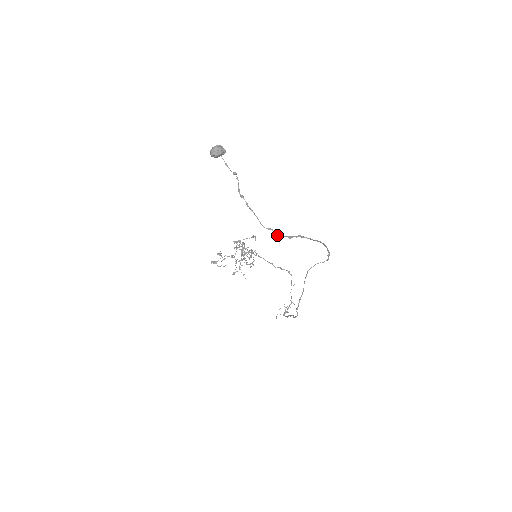
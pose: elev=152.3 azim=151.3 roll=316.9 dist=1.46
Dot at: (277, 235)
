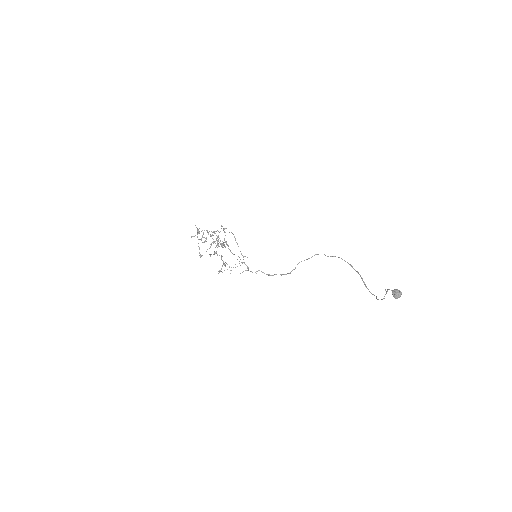
Dot at: (372, 294)
